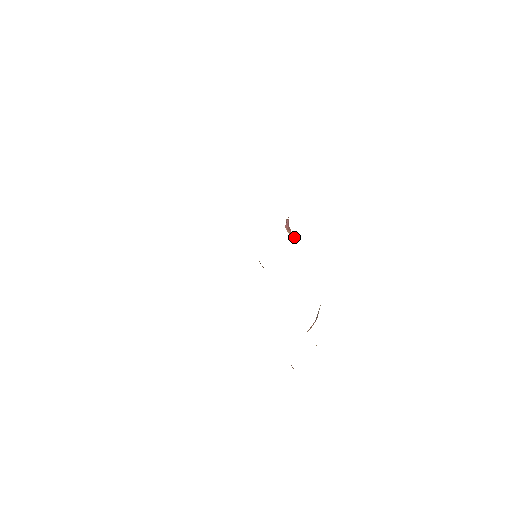
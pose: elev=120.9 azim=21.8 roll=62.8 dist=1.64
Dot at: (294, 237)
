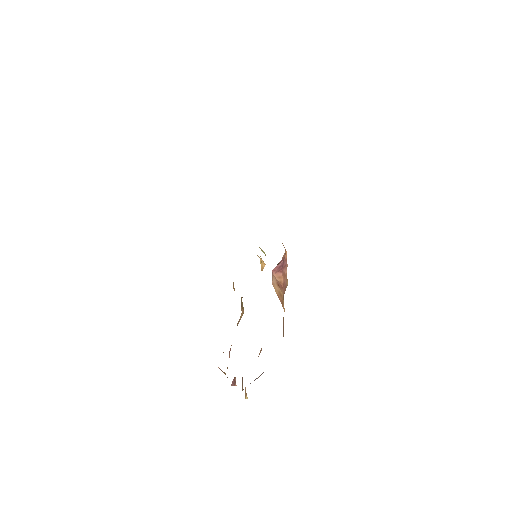
Dot at: (282, 281)
